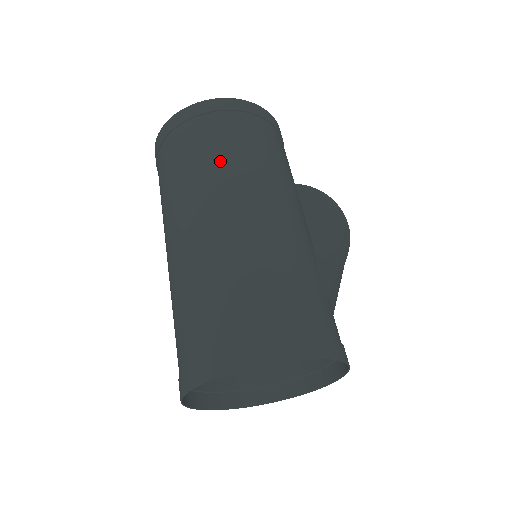
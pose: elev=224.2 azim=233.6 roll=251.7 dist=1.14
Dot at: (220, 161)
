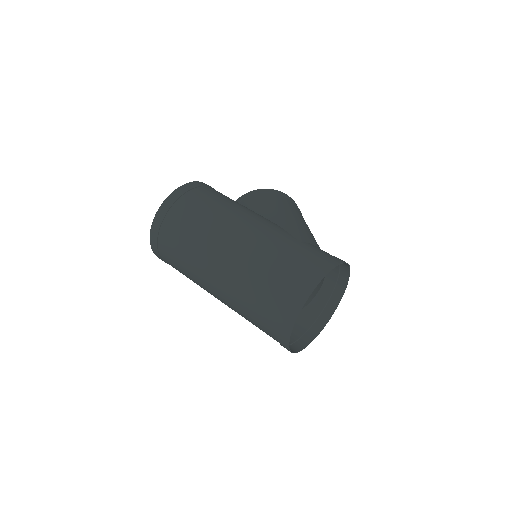
Dot at: (198, 230)
